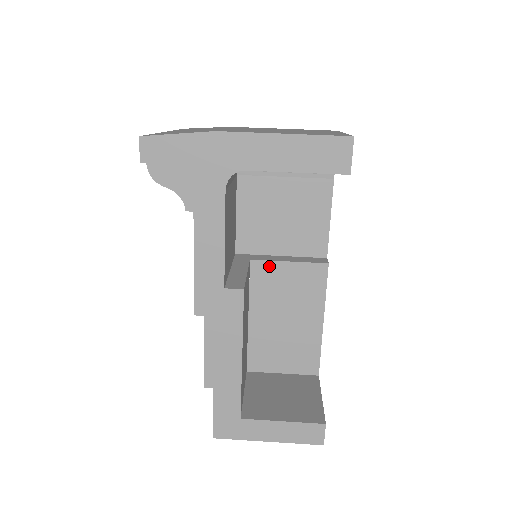
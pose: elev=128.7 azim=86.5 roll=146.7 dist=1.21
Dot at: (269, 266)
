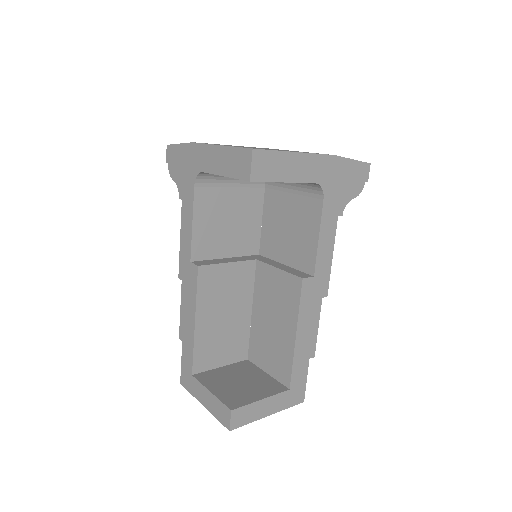
Dot at: (266, 268)
